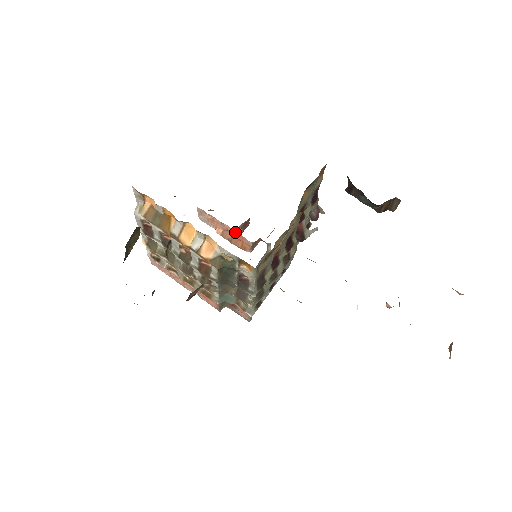
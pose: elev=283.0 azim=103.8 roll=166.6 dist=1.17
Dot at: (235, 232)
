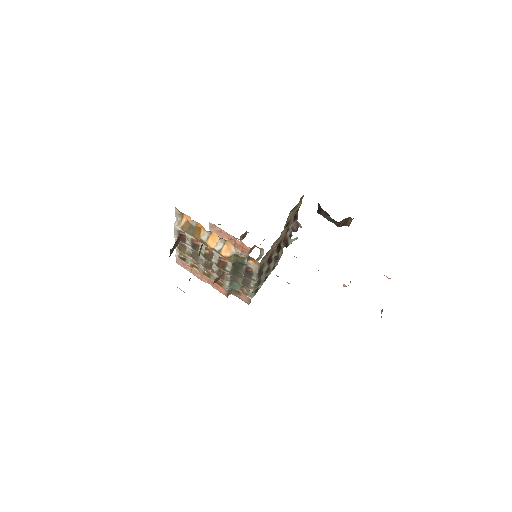
Dot at: (237, 240)
